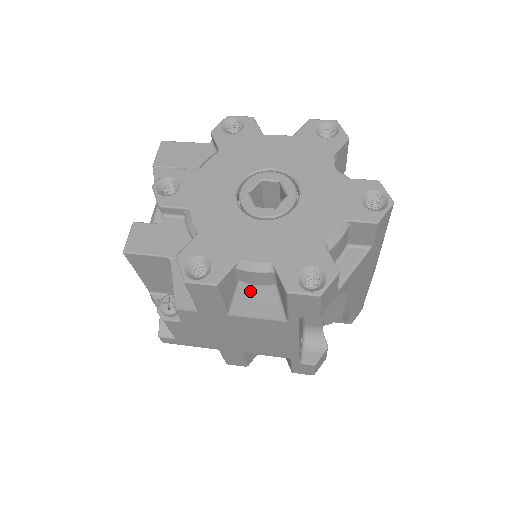
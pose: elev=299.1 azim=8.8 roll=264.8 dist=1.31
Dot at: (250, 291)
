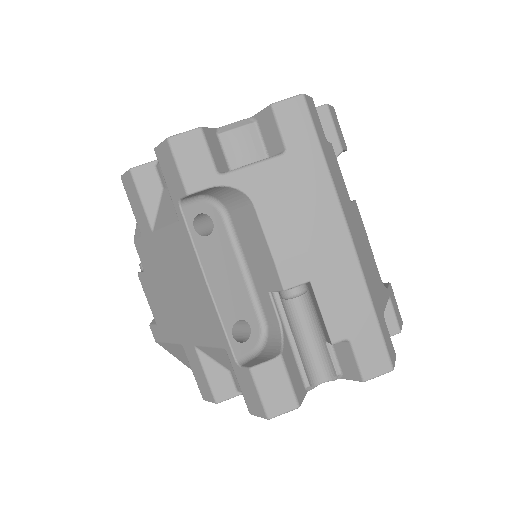
Dot at: (166, 197)
